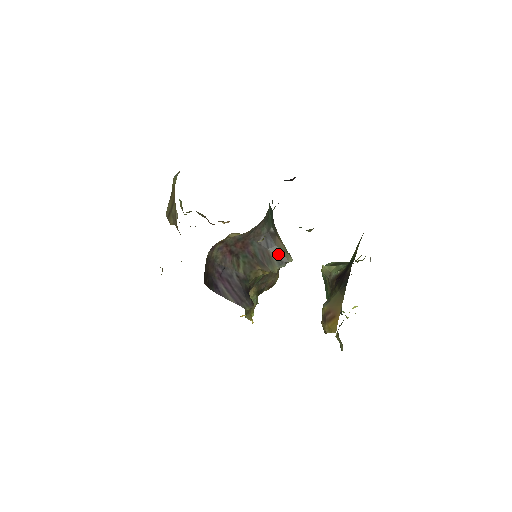
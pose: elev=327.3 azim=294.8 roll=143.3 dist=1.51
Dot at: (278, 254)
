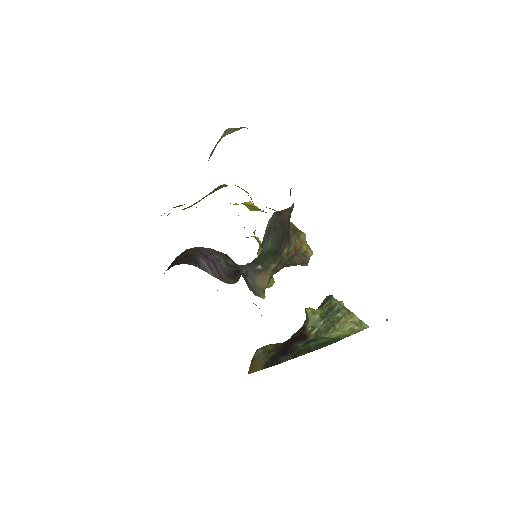
Dot at: (254, 286)
